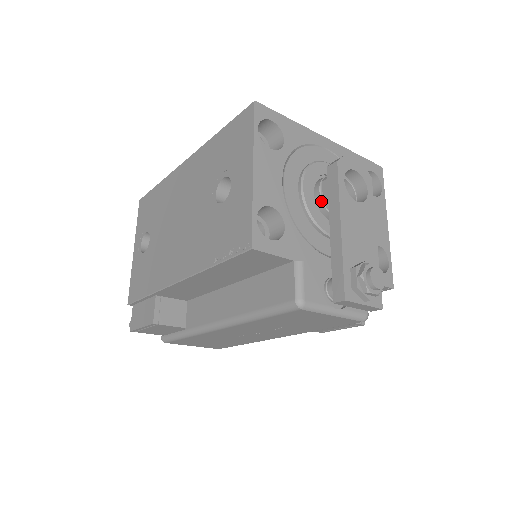
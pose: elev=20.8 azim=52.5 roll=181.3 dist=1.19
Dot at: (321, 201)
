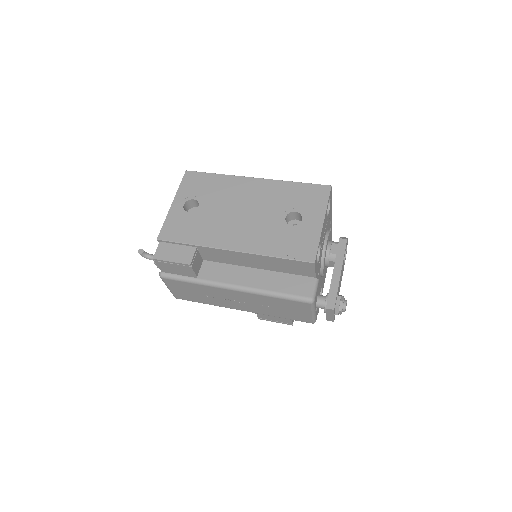
Dot at: (329, 253)
